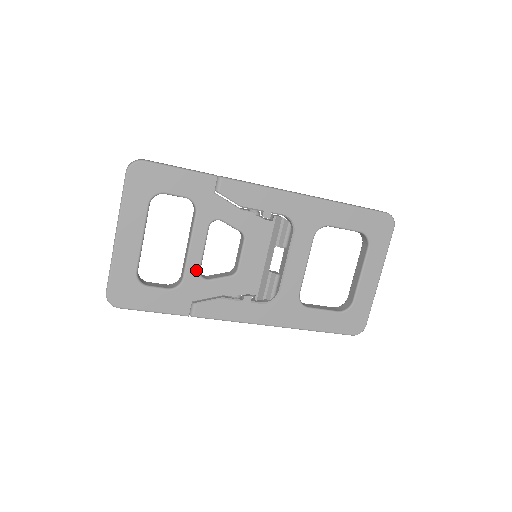
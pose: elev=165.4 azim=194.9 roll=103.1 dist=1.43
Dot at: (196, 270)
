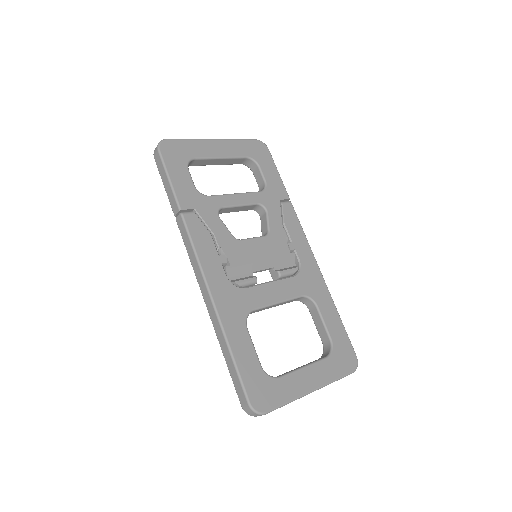
Dot at: (222, 204)
